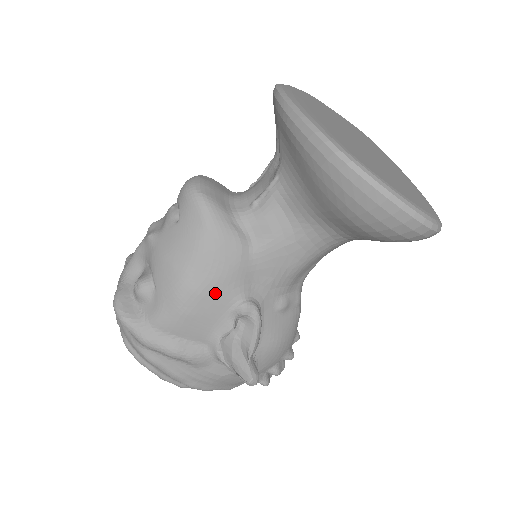
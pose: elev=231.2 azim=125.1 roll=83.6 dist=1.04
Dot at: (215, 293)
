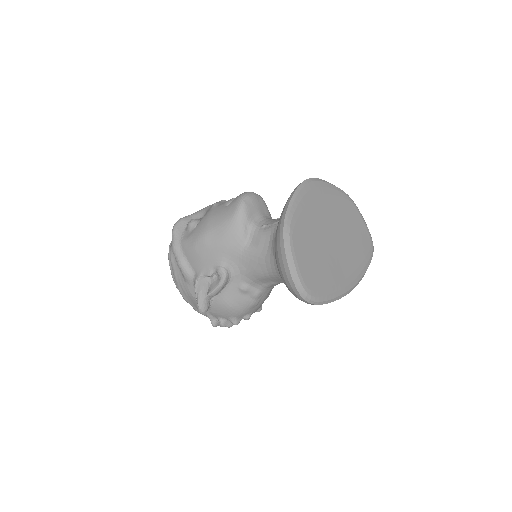
Dot at: (213, 251)
